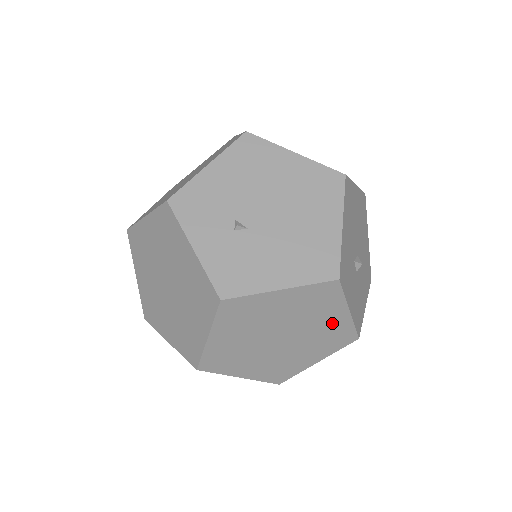
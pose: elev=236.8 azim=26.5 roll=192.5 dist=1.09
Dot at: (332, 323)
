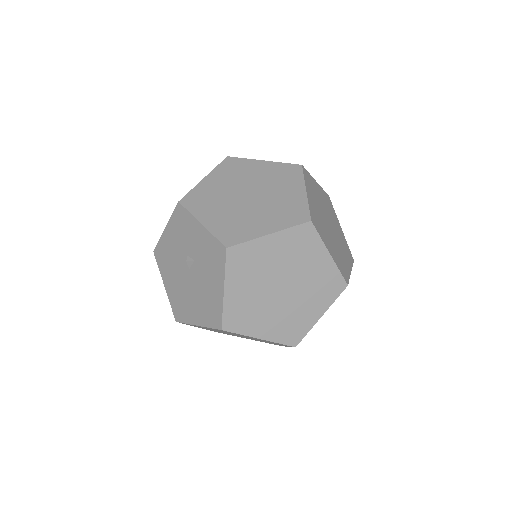
Dot at: occluded
